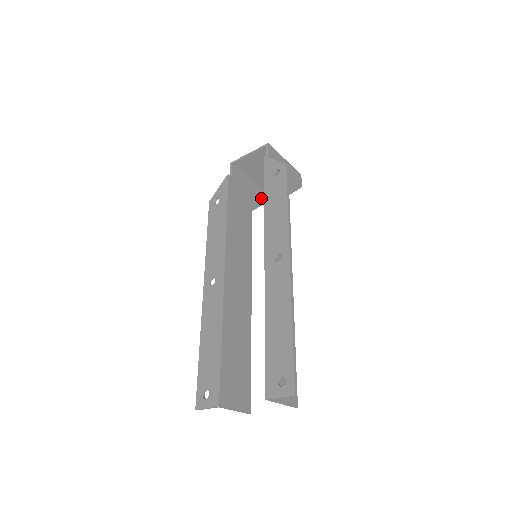
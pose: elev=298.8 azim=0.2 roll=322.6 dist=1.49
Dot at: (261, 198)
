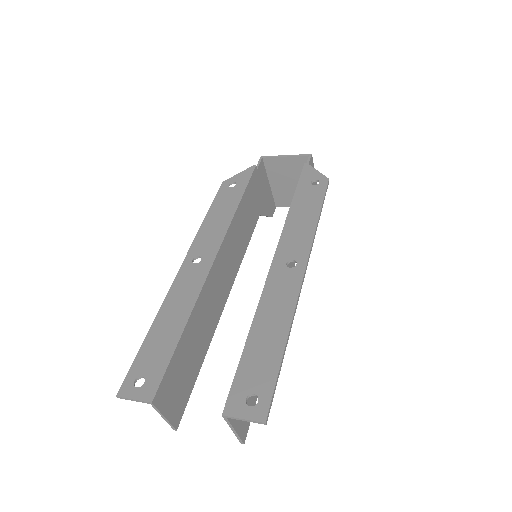
Dot at: (270, 209)
